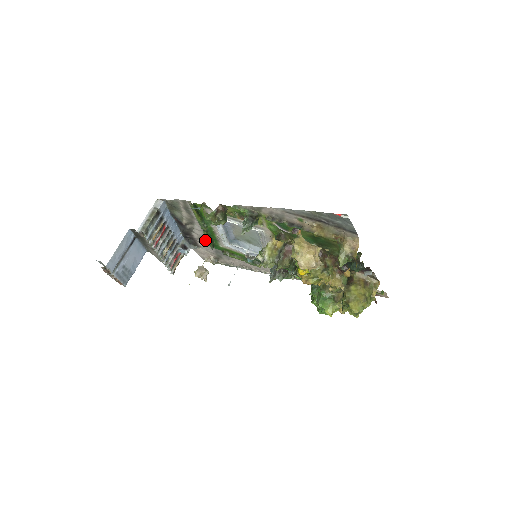
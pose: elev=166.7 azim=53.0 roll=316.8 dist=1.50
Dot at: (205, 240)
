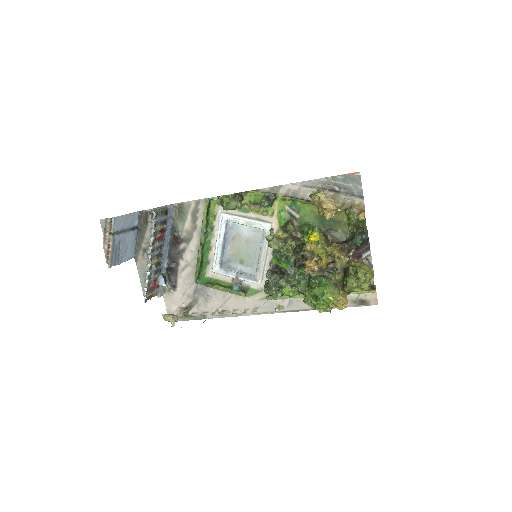
Dot at: (190, 271)
